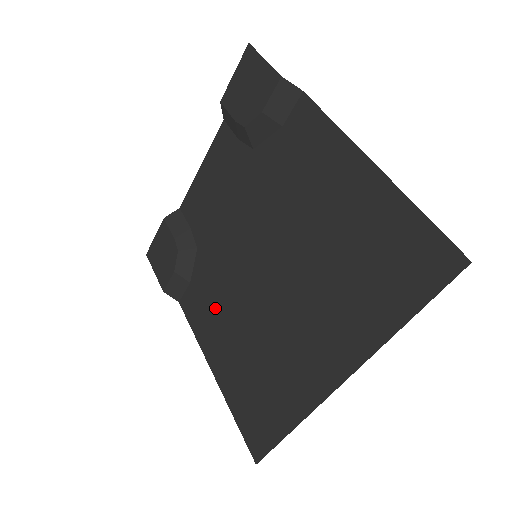
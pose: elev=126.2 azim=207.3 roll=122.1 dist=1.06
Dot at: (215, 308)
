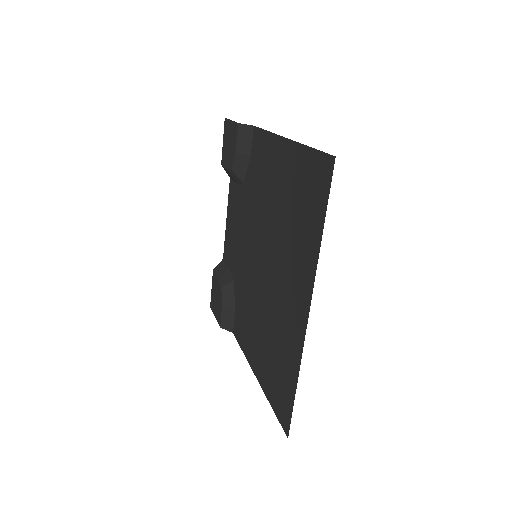
Dot at: (248, 318)
